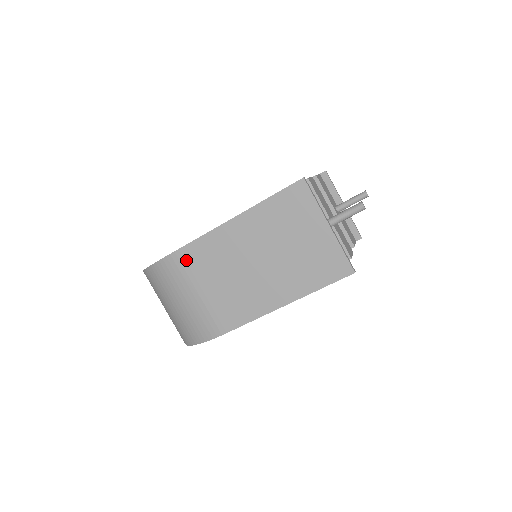
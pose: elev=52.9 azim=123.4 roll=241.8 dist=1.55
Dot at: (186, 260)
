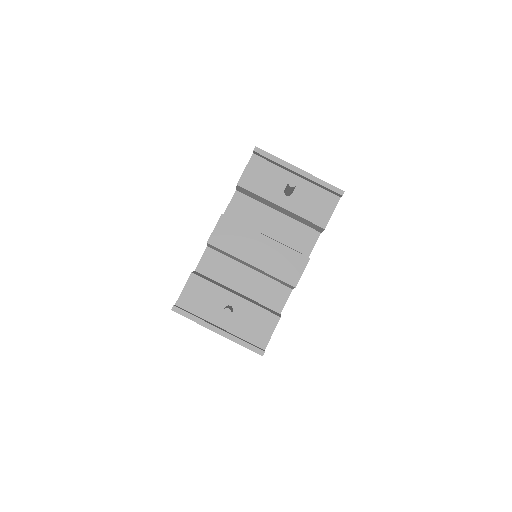
Dot at: occluded
